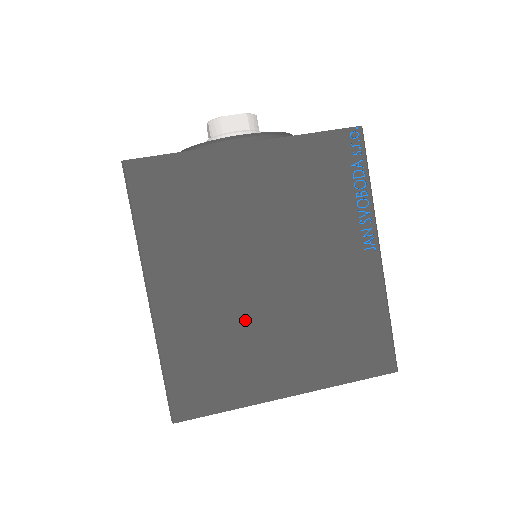
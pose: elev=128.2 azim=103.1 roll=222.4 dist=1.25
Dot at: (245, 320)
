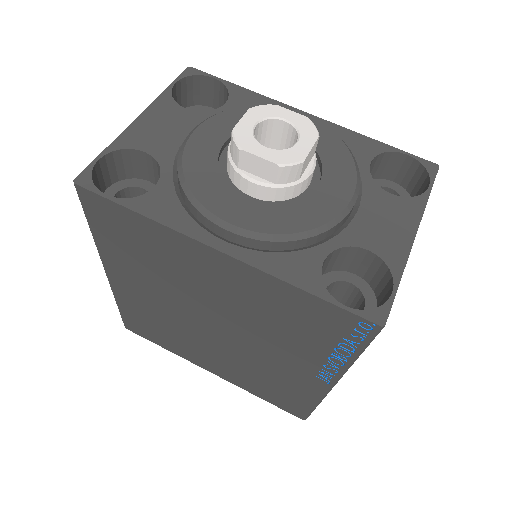
Dot at: (186, 331)
